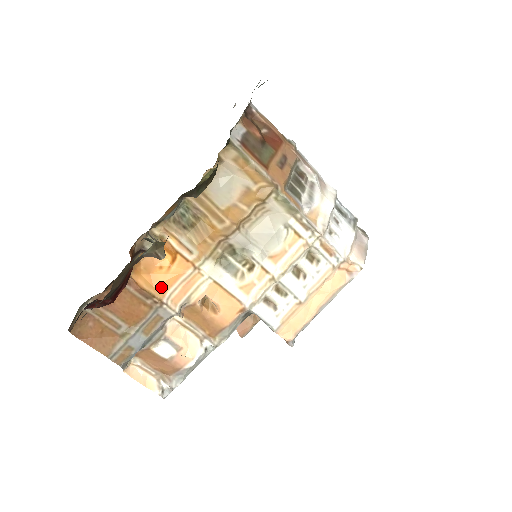
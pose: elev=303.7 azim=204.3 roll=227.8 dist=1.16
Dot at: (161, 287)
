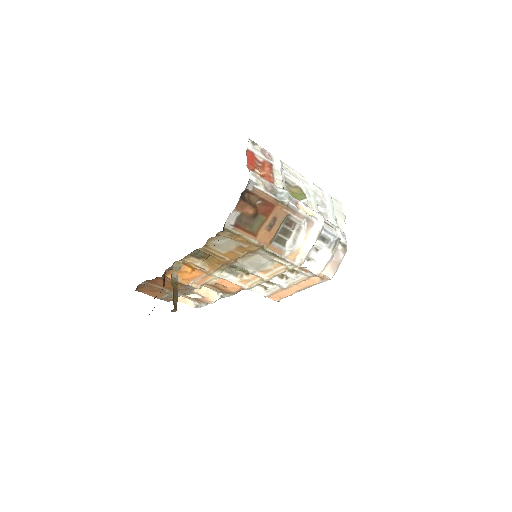
Dot at: (187, 279)
